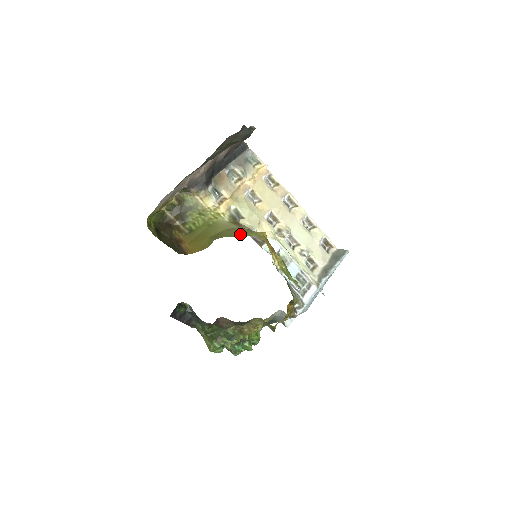
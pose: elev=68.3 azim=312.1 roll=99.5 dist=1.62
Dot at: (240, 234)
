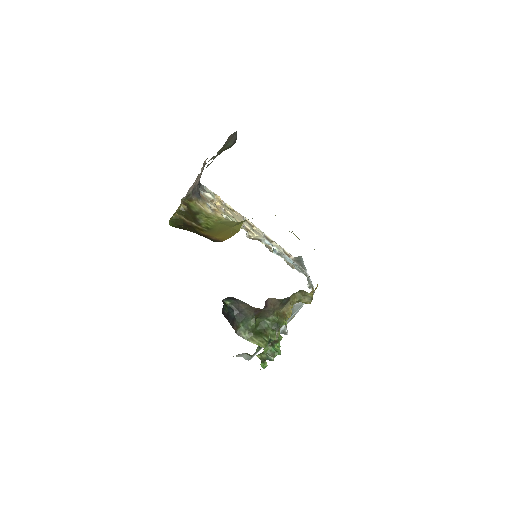
Dot at: occluded
